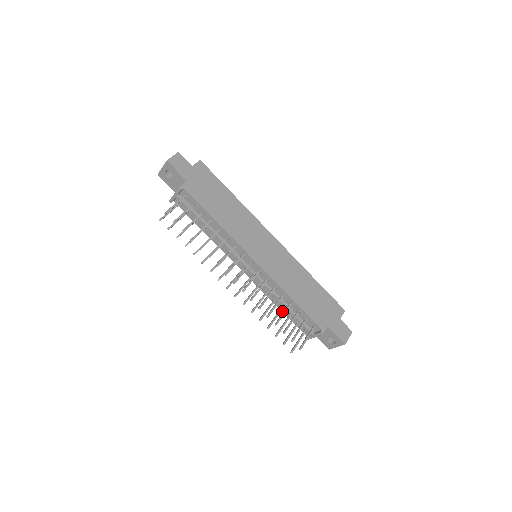
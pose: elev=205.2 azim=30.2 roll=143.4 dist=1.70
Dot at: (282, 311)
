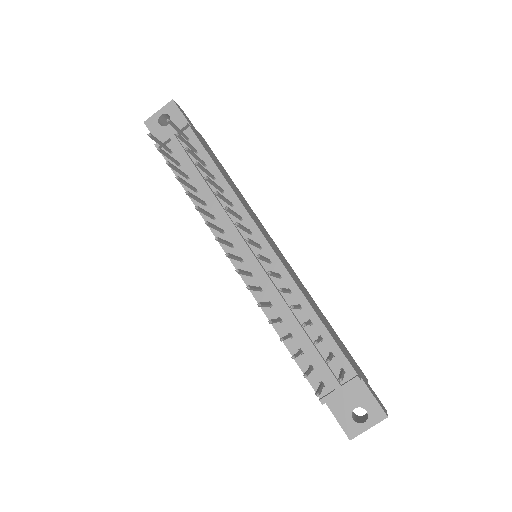
Dot at: (286, 345)
